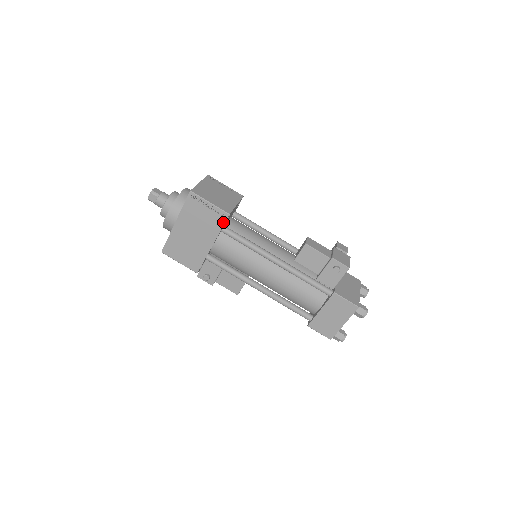
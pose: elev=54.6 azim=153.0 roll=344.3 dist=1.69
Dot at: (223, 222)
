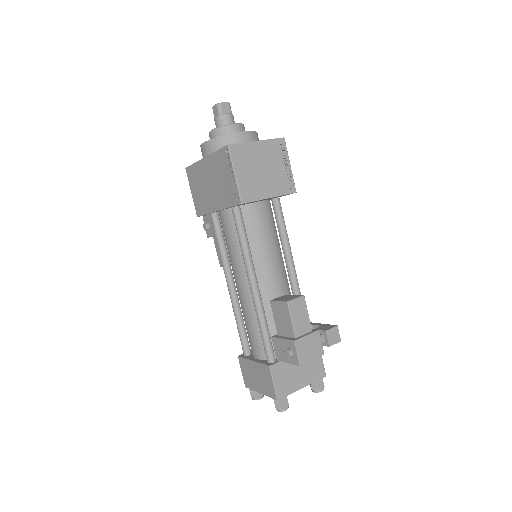
Dot at: (234, 203)
